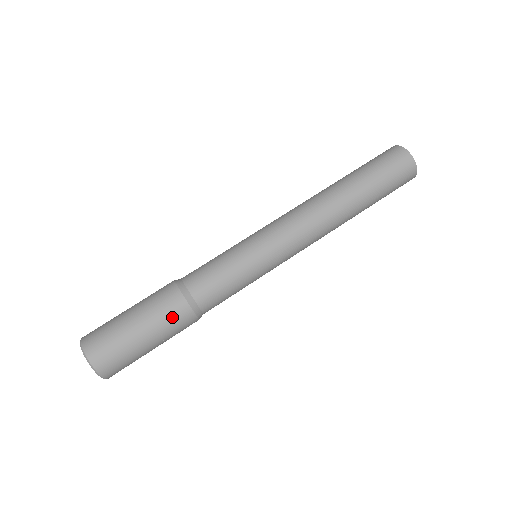
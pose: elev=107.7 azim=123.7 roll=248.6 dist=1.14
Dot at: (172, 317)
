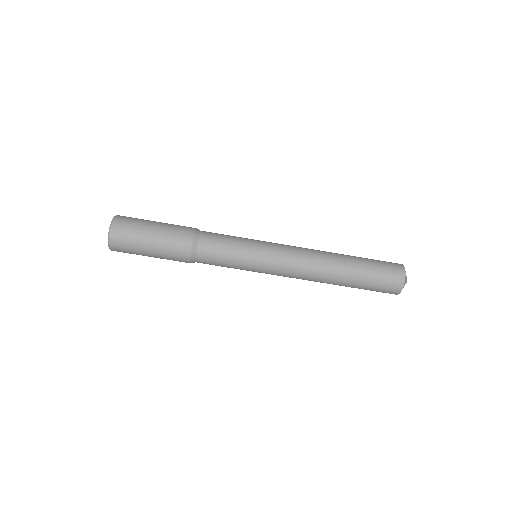
Dot at: (175, 254)
